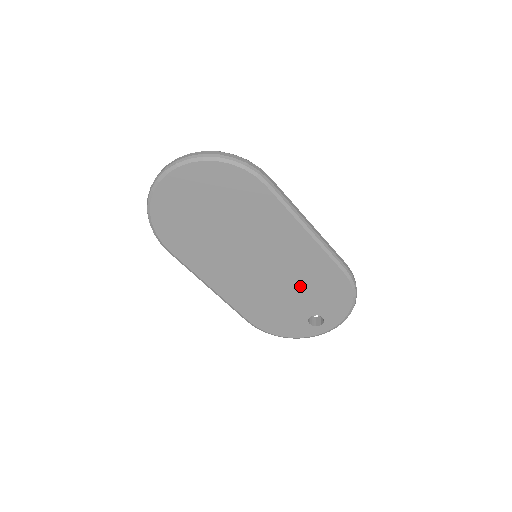
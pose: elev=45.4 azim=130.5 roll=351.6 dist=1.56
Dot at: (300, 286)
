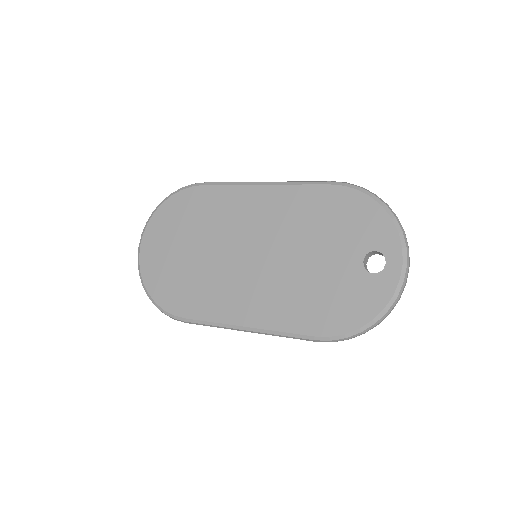
Dot at: (313, 239)
